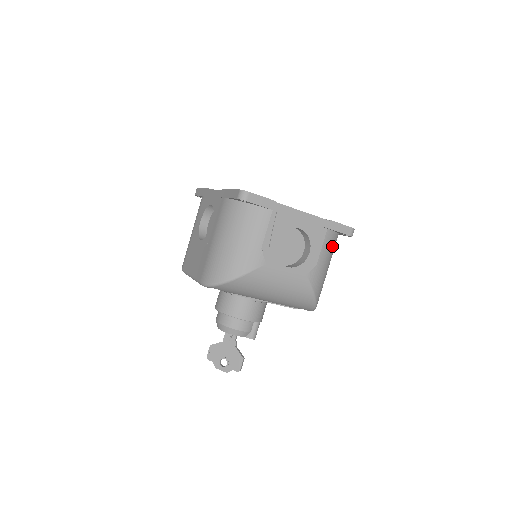
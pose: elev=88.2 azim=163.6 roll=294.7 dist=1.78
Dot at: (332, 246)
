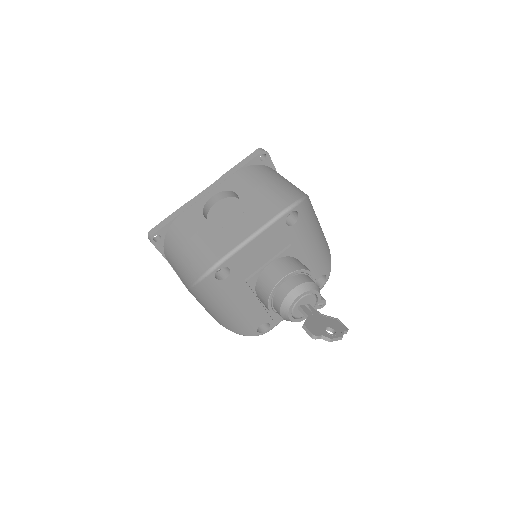
Dot at: occluded
